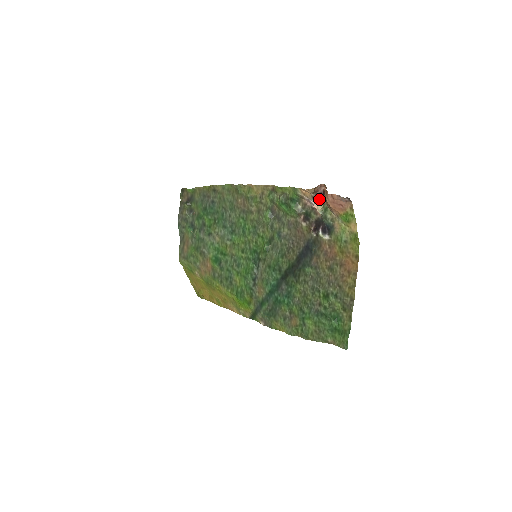
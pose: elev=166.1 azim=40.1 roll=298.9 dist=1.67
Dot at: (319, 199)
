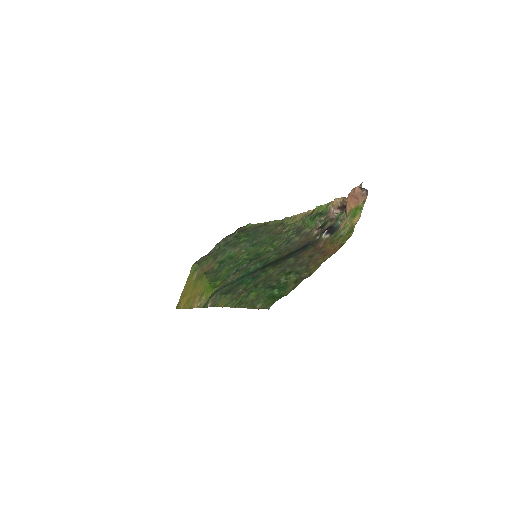
Dot at: (342, 209)
